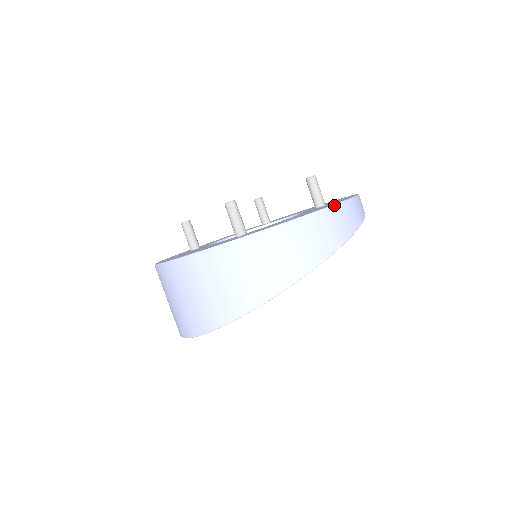
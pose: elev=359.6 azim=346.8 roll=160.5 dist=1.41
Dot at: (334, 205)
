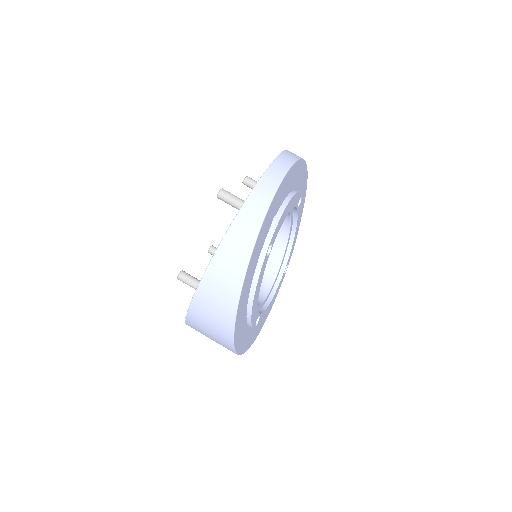
Dot at: (212, 259)
